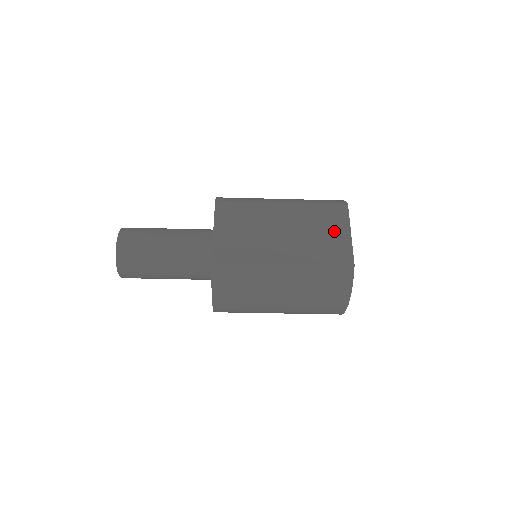
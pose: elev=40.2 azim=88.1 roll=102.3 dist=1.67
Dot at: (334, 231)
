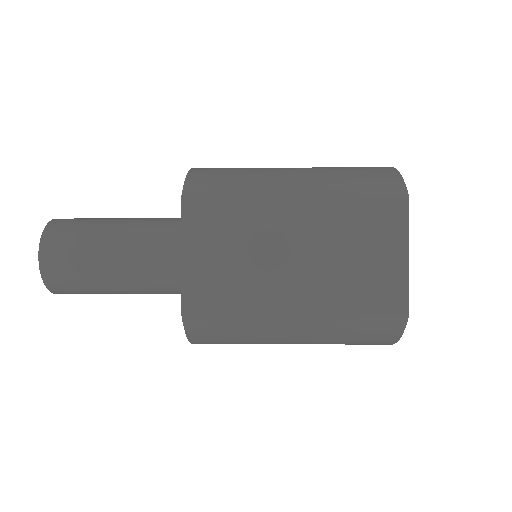
Dot at: (381, 253)
